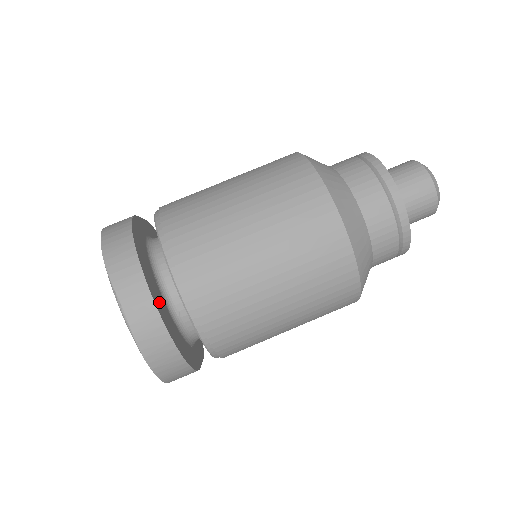
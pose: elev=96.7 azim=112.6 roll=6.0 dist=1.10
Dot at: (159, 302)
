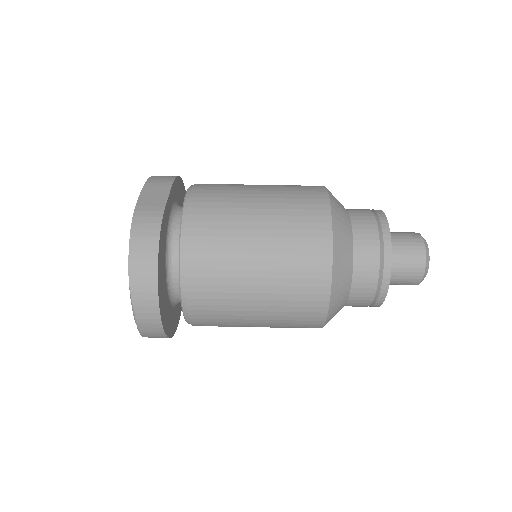
Dot at: (165, 309)
